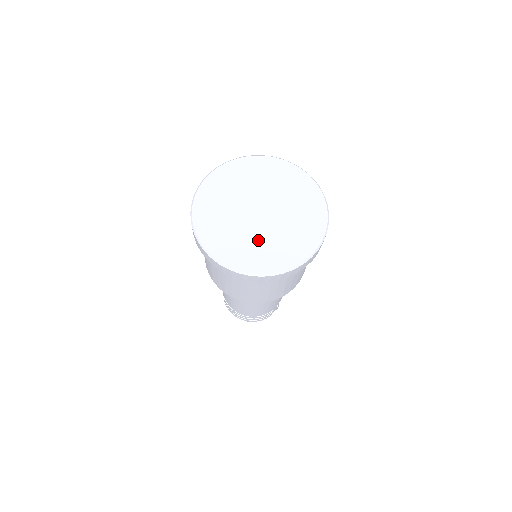
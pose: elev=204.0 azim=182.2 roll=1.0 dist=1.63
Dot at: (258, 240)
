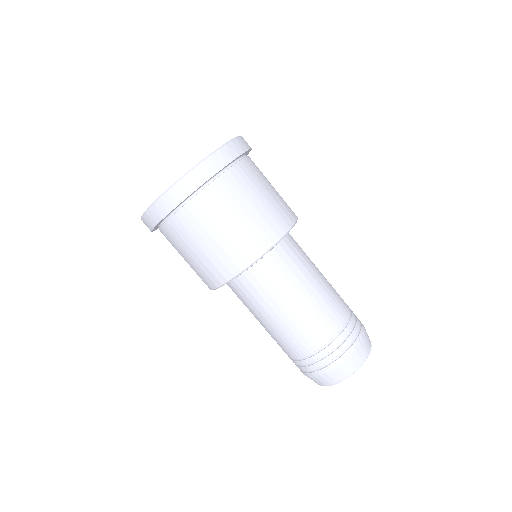
Dot at: occluded
